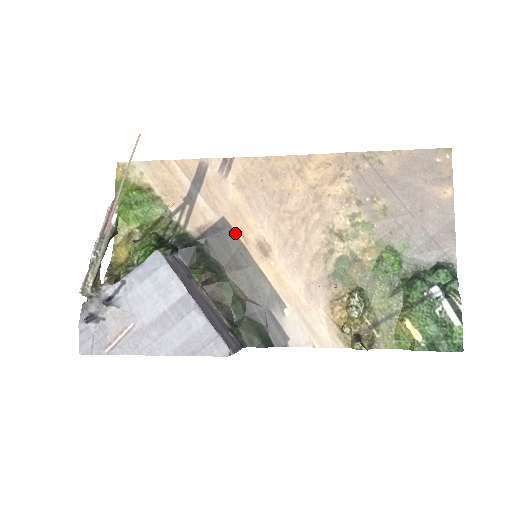
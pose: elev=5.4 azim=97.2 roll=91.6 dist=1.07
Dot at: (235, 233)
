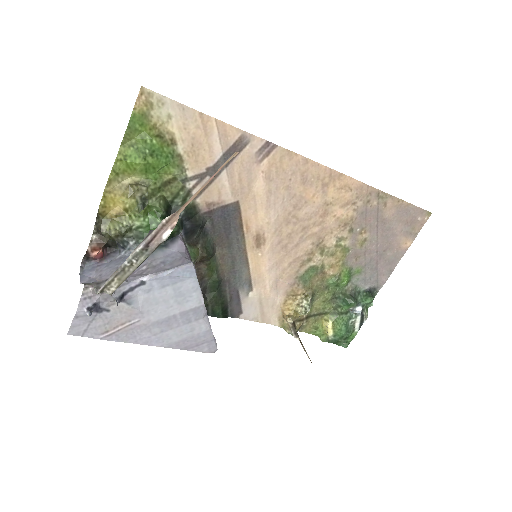
Dot at: (241, 220)
